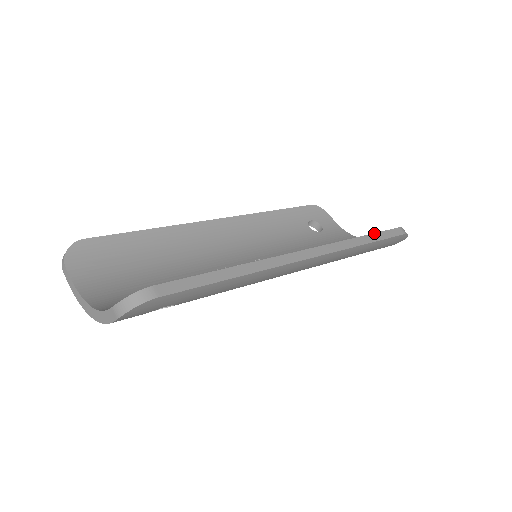
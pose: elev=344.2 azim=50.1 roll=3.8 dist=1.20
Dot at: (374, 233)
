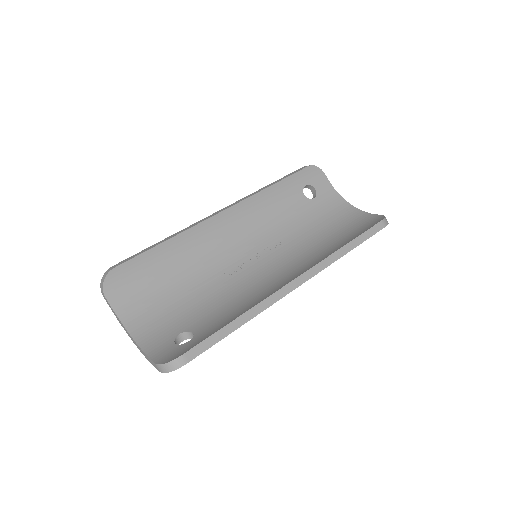
Dot at: (358, 236)
